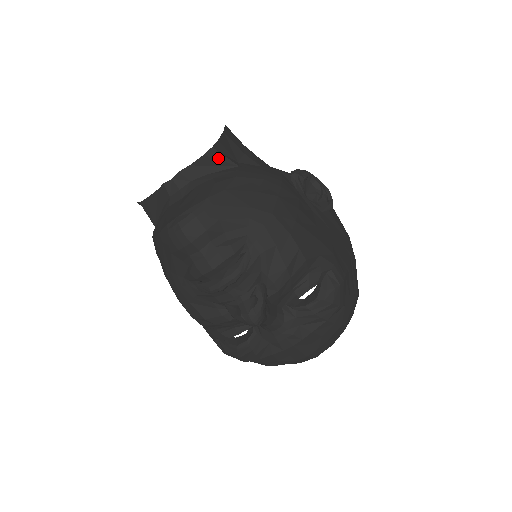
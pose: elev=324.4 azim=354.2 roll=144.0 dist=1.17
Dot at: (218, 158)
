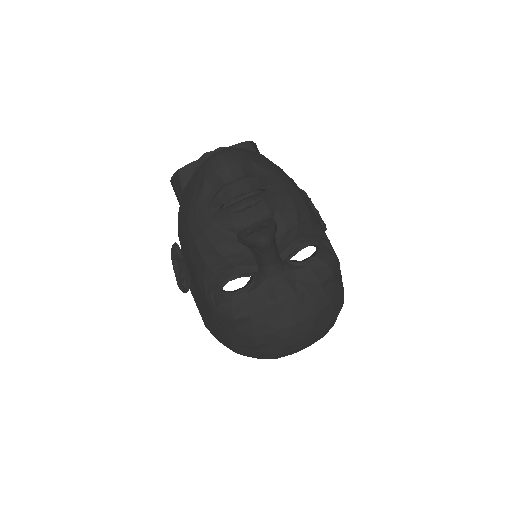
Dot at: (250, 149)
